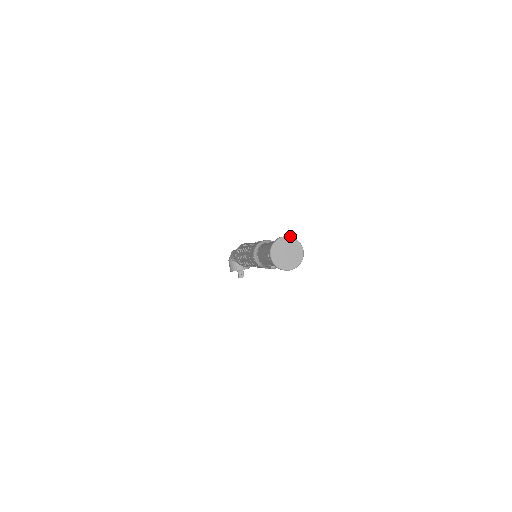
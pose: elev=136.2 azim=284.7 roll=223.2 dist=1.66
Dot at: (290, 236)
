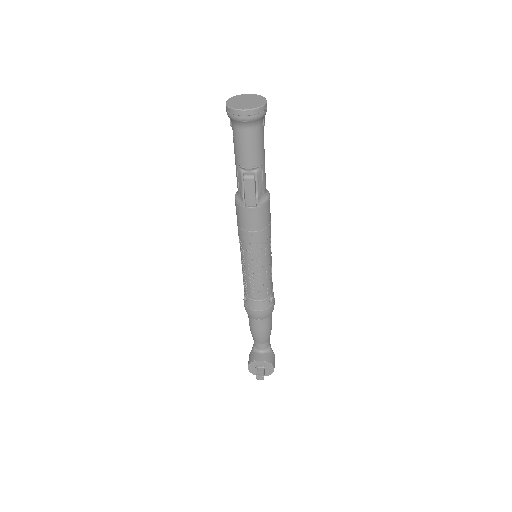
Dot at: (255, 94)
